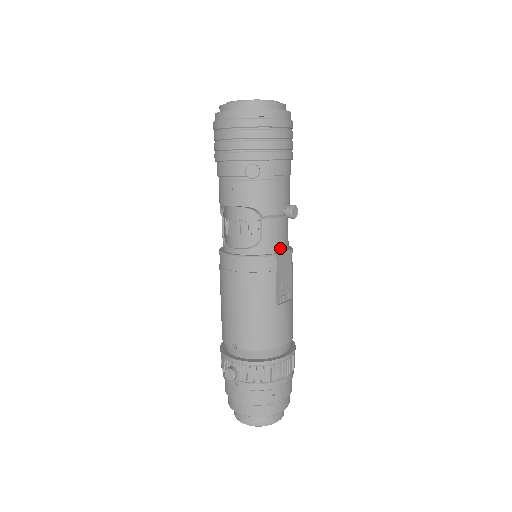
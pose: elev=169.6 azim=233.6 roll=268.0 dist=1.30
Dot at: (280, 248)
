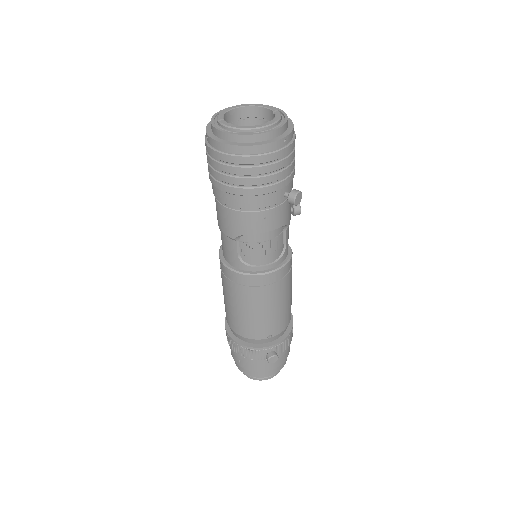
Dot at: occluded
